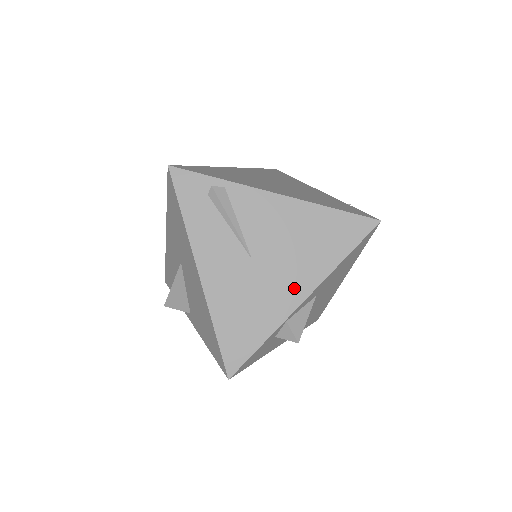
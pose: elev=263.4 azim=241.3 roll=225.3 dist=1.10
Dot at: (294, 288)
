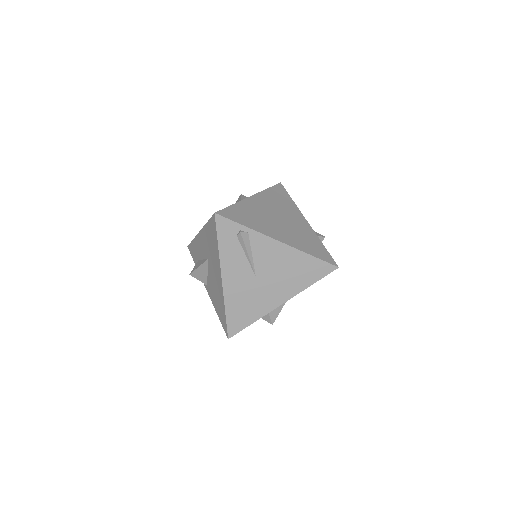
Dot at: (277, 297)
